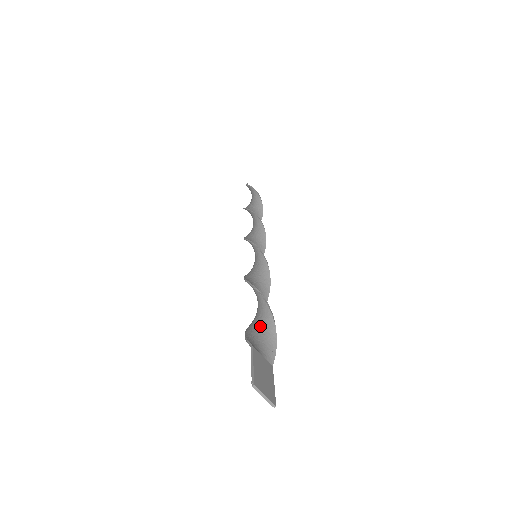
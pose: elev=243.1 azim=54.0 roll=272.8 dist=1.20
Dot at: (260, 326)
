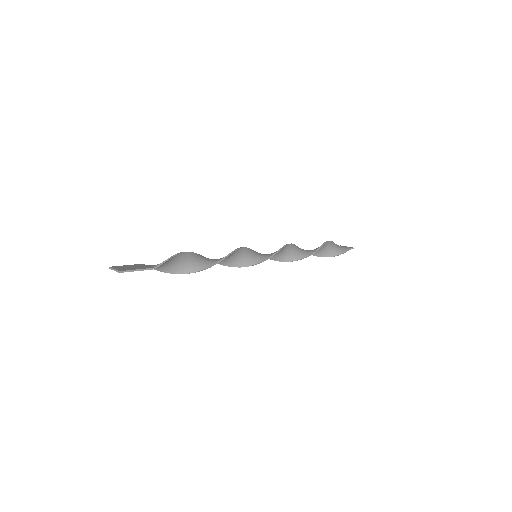
Dot at: (176, 263)
